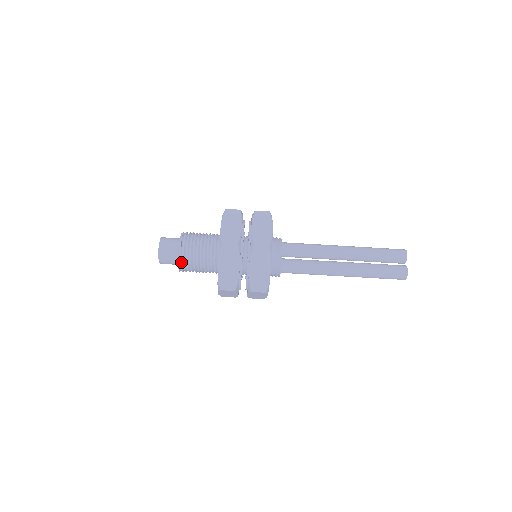
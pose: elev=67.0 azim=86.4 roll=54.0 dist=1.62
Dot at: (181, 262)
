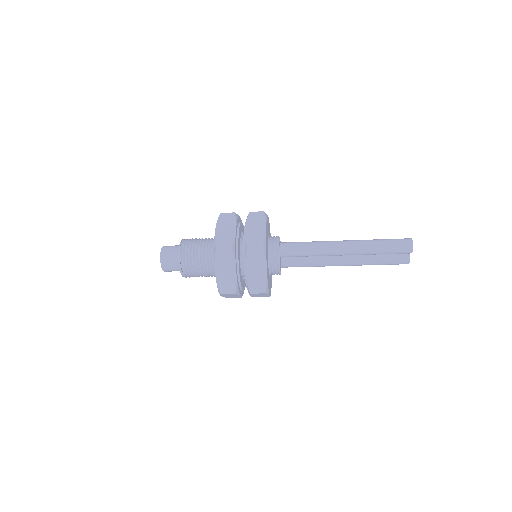
Dot at: occluded
